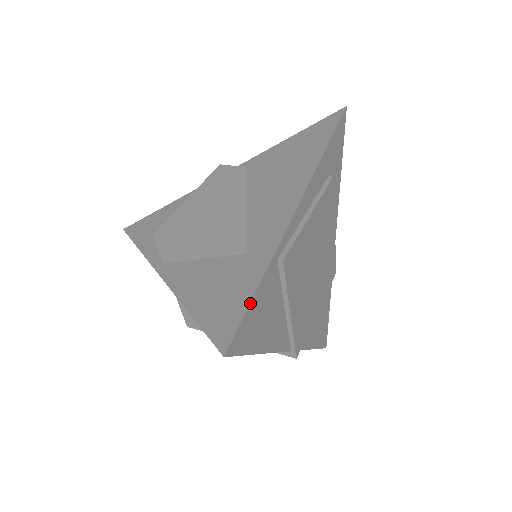
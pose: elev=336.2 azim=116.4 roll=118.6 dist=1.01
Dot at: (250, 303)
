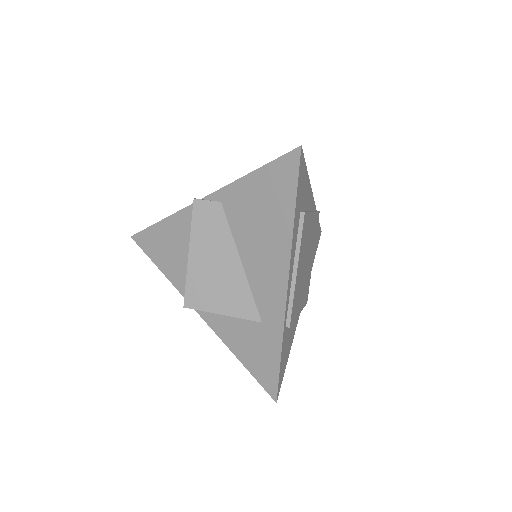
Dot at: (280, 369)
